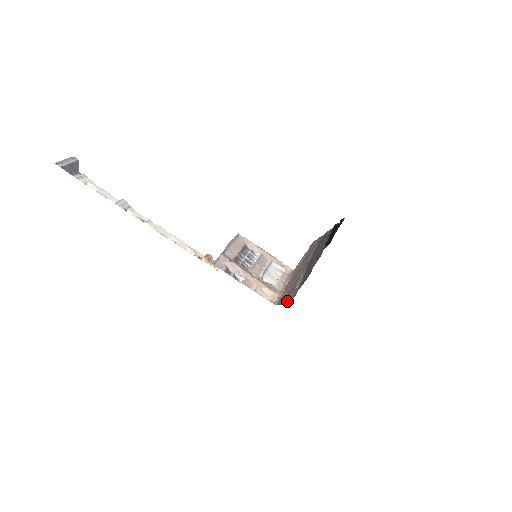
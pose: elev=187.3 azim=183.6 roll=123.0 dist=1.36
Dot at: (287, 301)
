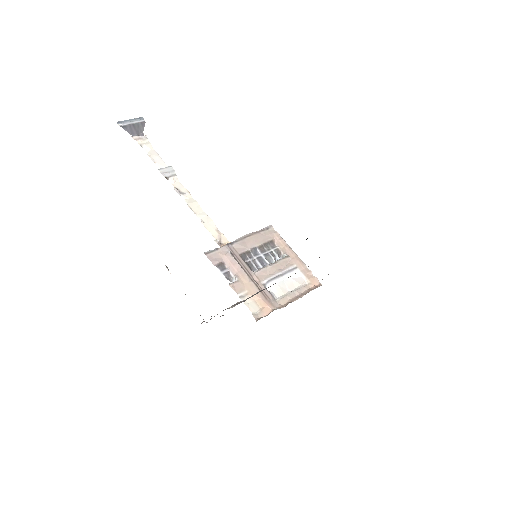
Dot at: occluded
